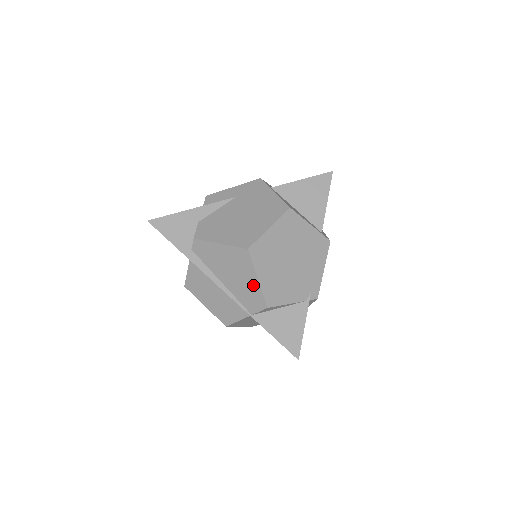
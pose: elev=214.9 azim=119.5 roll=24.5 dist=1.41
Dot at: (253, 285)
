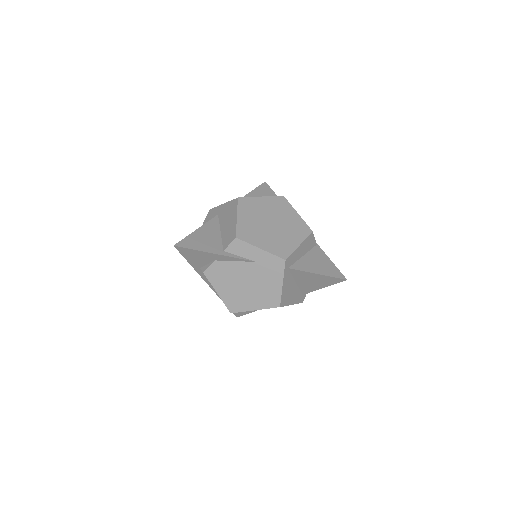
Dot at: occluded
